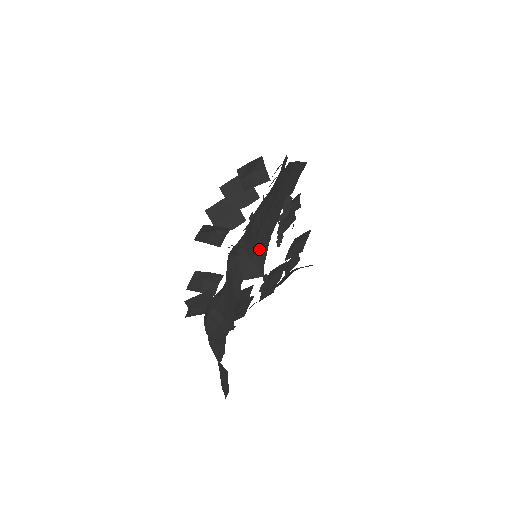
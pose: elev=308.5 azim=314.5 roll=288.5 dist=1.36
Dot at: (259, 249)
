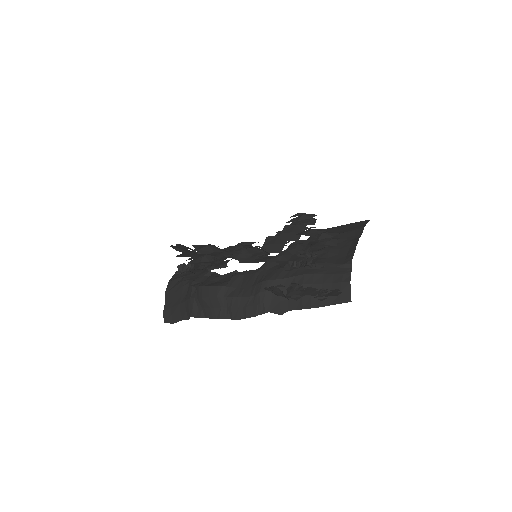
Dot at: (293, 302)
